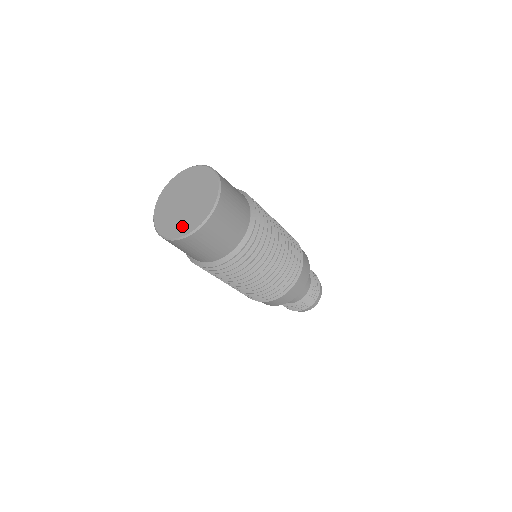
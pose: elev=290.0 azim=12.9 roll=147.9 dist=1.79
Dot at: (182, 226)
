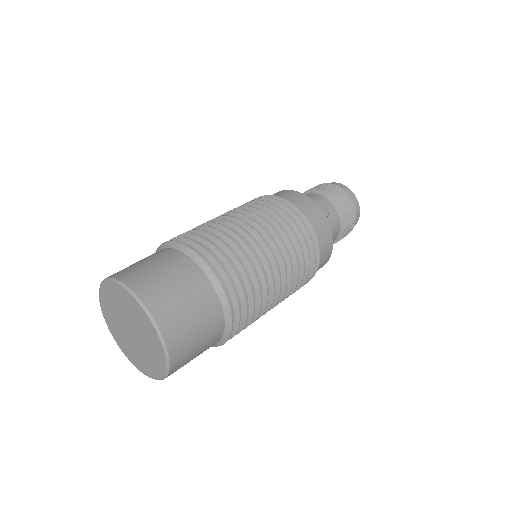
Dot at: (155, 361)
